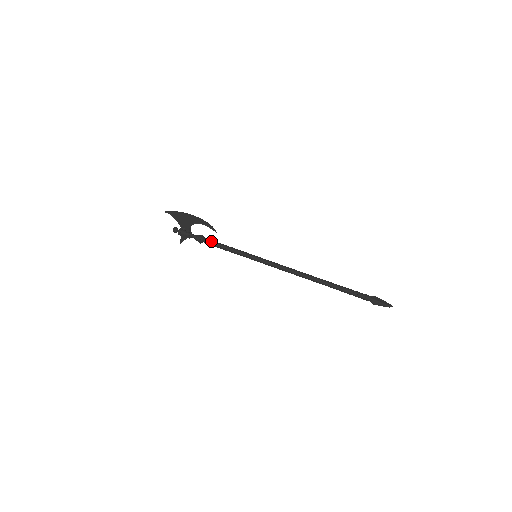
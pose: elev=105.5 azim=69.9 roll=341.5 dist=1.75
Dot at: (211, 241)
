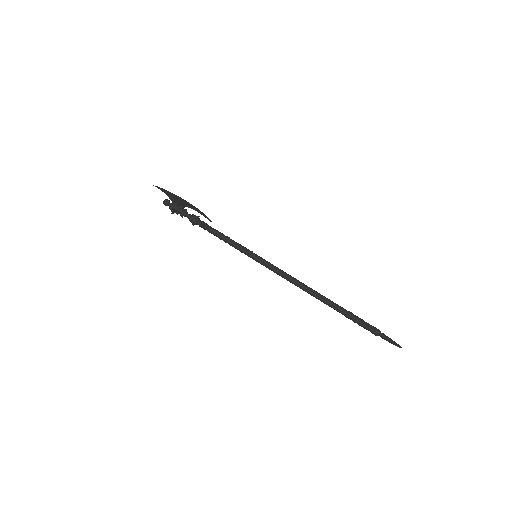
Dot at: occluded
